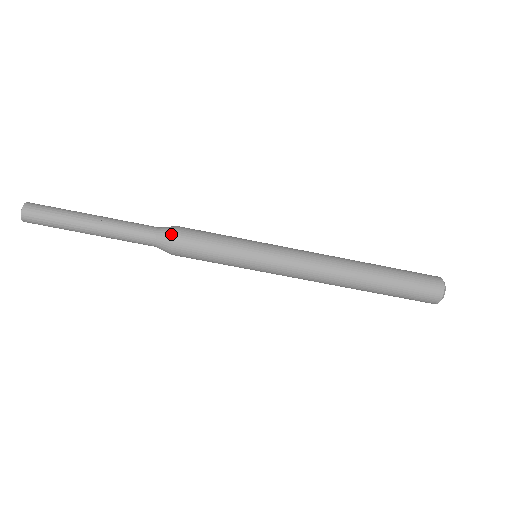
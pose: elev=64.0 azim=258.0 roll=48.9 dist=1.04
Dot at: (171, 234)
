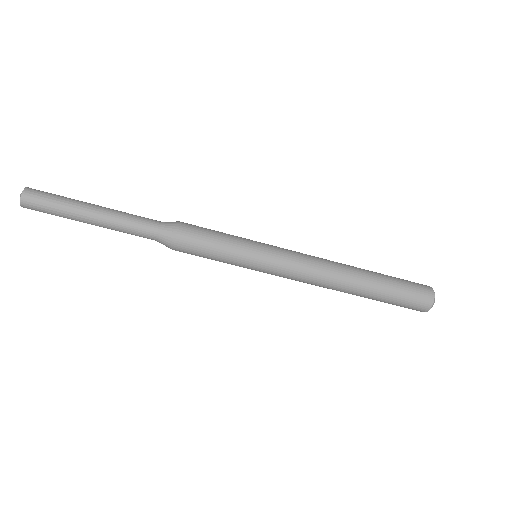
Dot at: (174, 229)
